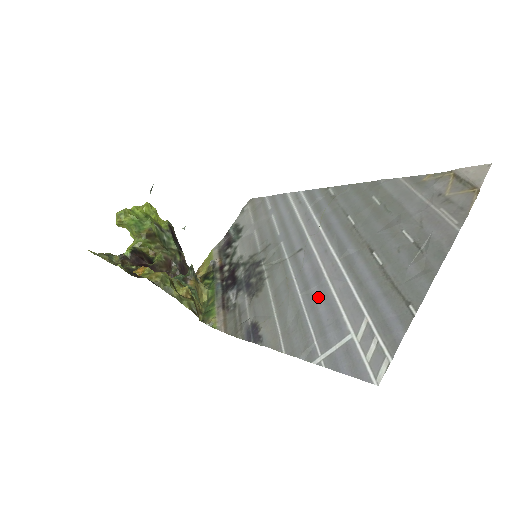
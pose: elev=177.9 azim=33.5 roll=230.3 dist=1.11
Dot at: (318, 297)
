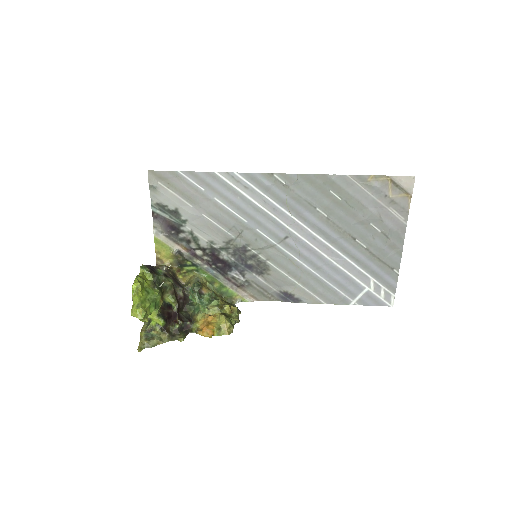
Dot at: (330, 271)
